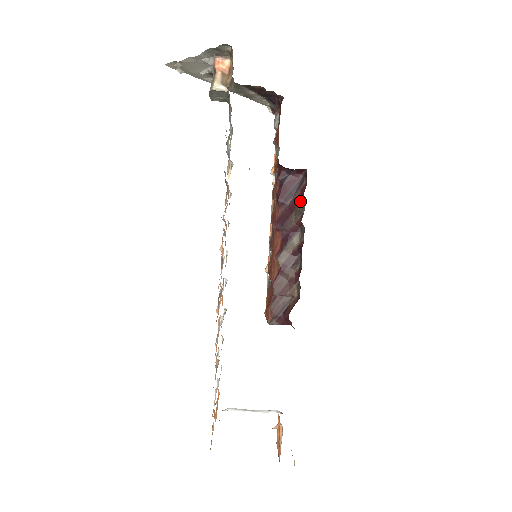
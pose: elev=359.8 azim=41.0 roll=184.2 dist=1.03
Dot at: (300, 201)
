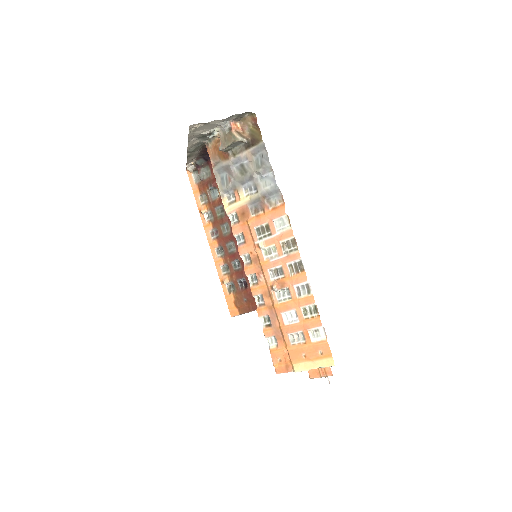
Dot at: occluded
